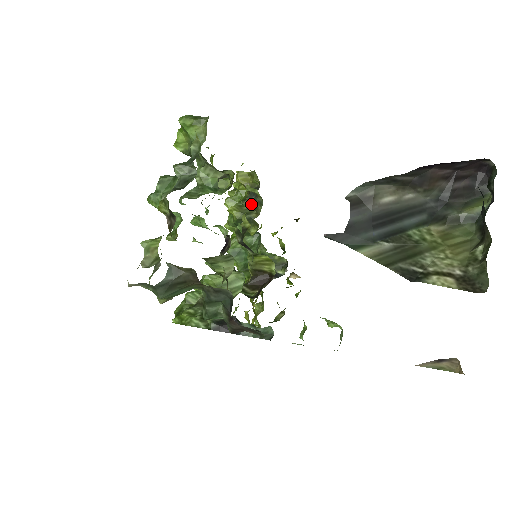
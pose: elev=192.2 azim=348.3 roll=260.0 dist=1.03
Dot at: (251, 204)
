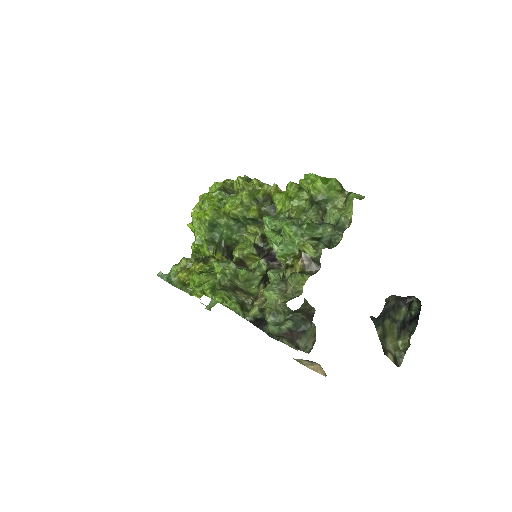
Dot at: (268, 213)
